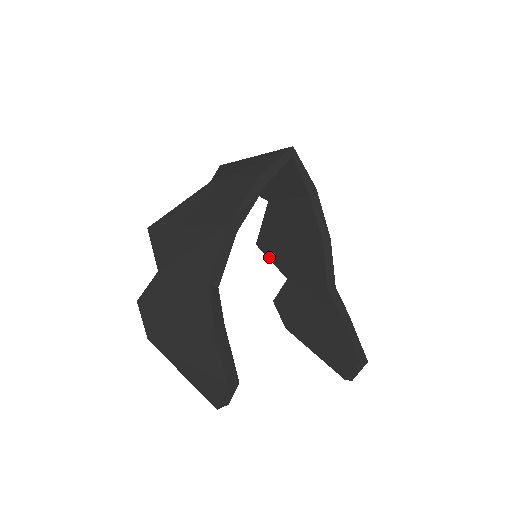
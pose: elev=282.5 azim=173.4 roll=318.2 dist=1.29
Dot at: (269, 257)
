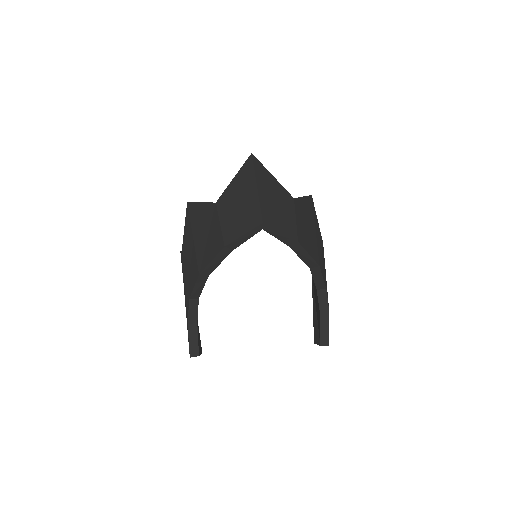
Dot at: occluded
